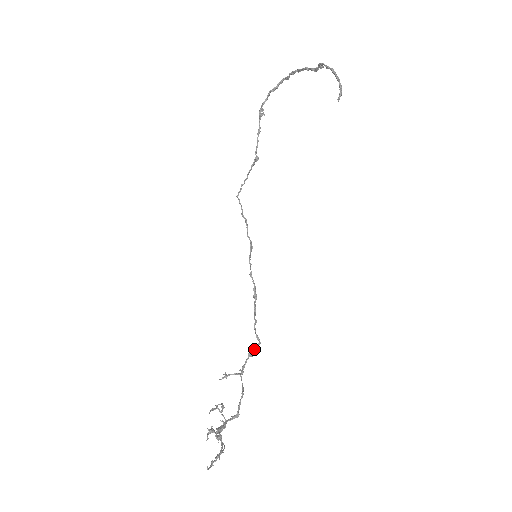
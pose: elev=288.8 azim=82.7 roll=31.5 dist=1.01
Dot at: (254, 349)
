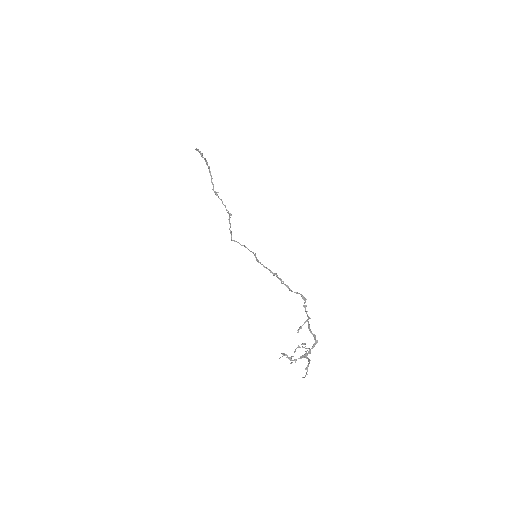
Dot at: (305, 301)
